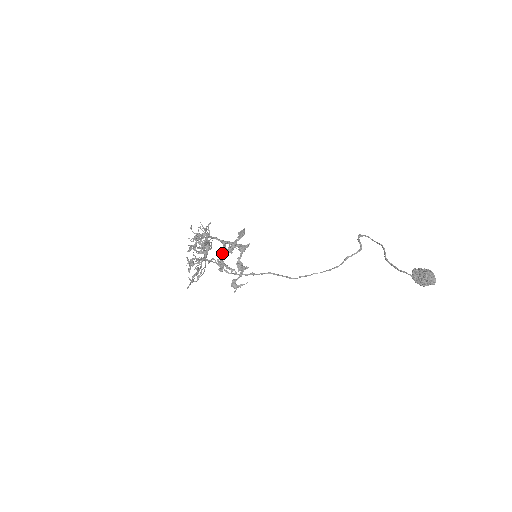
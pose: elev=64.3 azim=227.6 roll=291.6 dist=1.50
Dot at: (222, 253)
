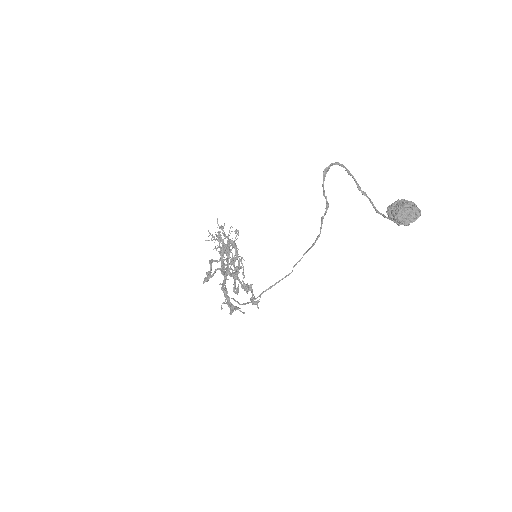
Dot at: (224, 293)
